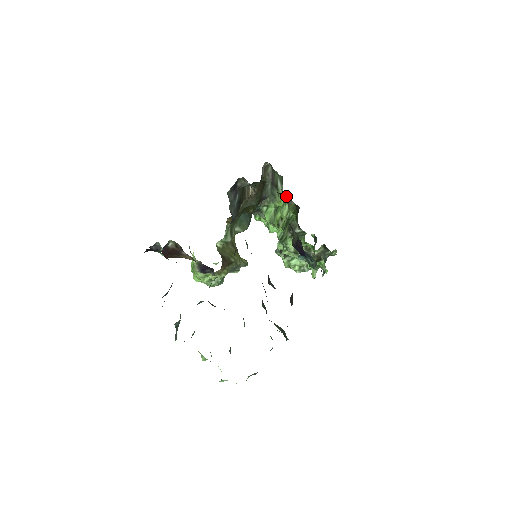
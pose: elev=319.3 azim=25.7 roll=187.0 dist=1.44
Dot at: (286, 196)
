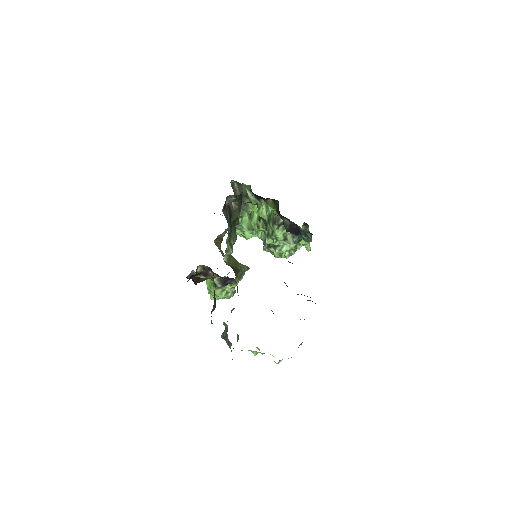
Dot at: occluded
